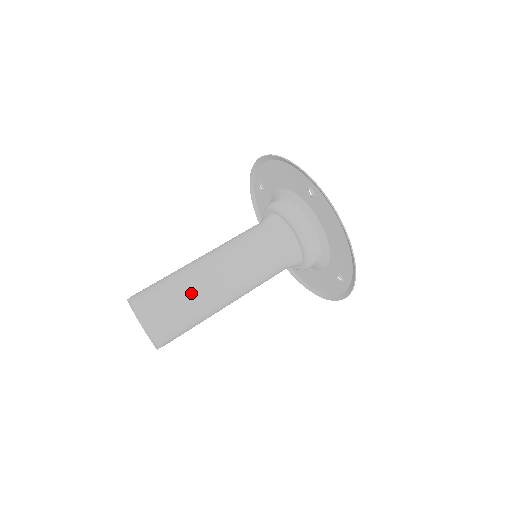
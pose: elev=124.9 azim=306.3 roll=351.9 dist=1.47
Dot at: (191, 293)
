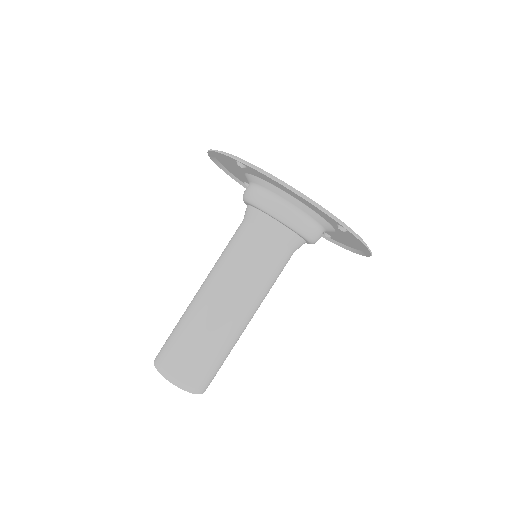
Dot at: (229, 349)
